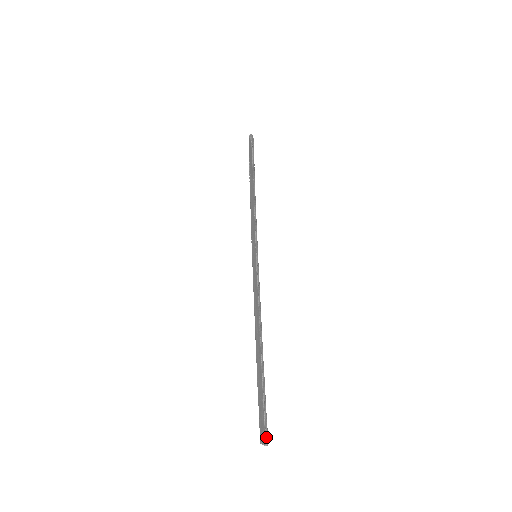
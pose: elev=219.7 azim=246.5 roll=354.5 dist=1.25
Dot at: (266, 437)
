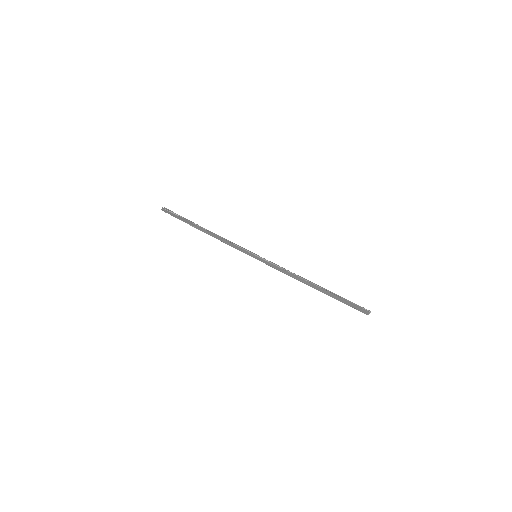
Dot at: occluded
